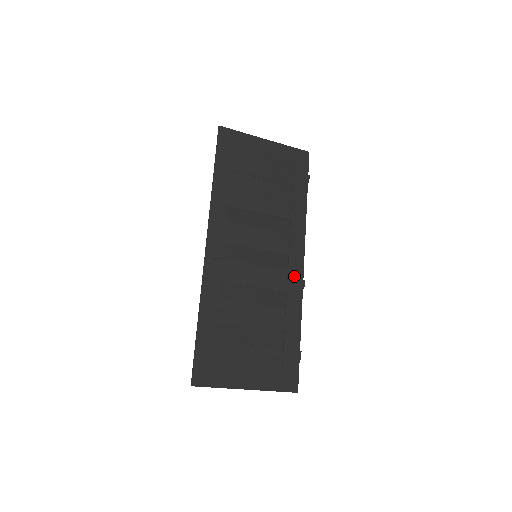
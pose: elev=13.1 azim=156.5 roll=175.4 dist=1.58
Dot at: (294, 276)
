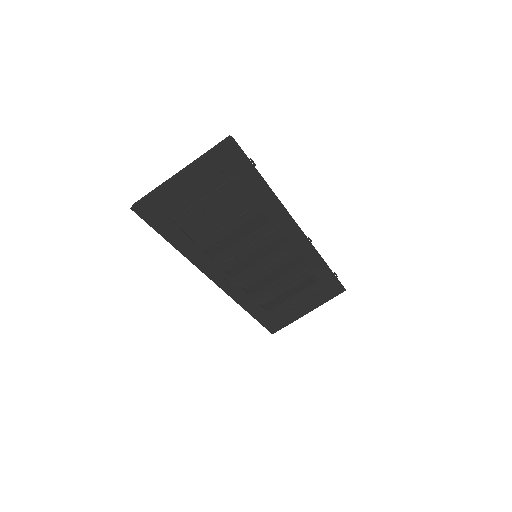
Dot at: (297, 242)
